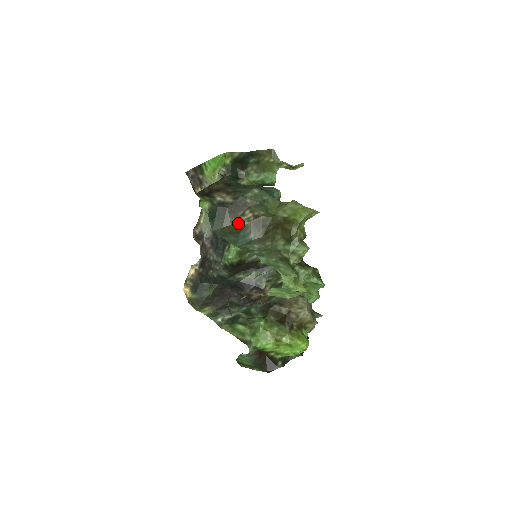
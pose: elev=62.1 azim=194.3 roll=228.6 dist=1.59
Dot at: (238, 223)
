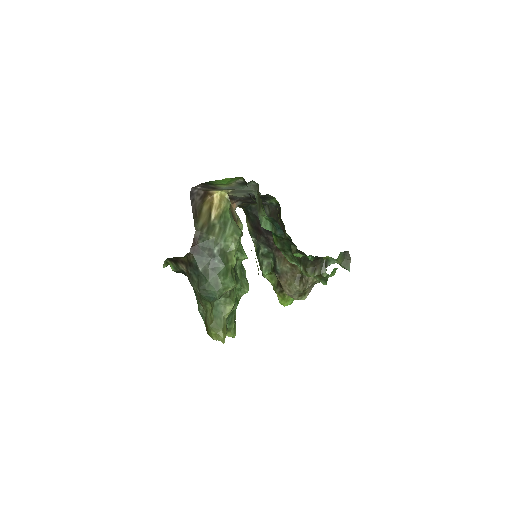
Dot at: occluded
